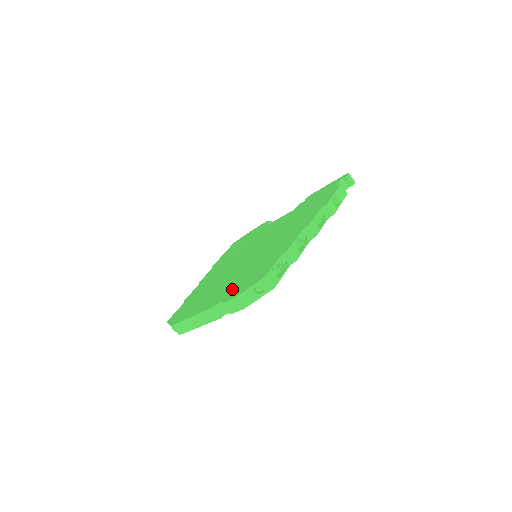
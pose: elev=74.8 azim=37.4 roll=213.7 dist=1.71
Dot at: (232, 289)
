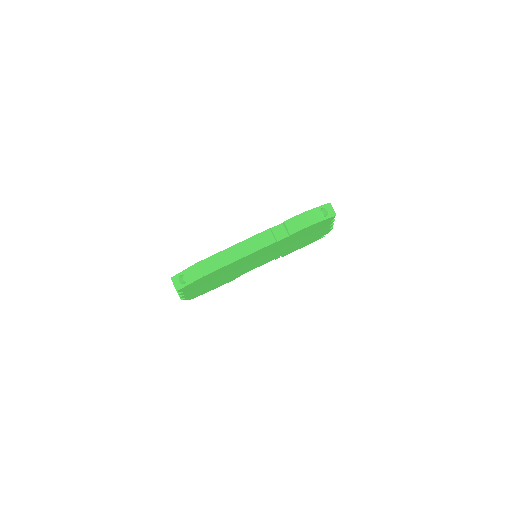
Dot at: occluded
